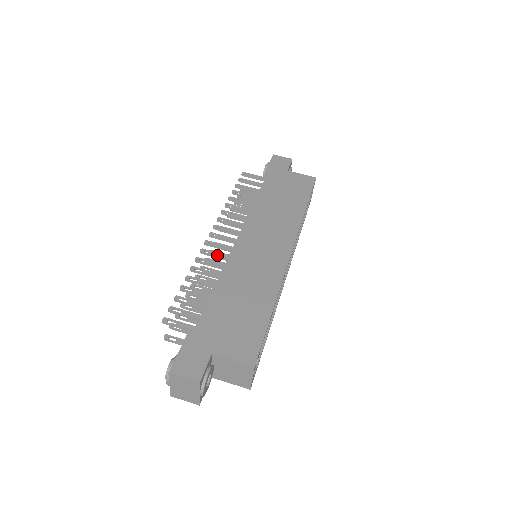
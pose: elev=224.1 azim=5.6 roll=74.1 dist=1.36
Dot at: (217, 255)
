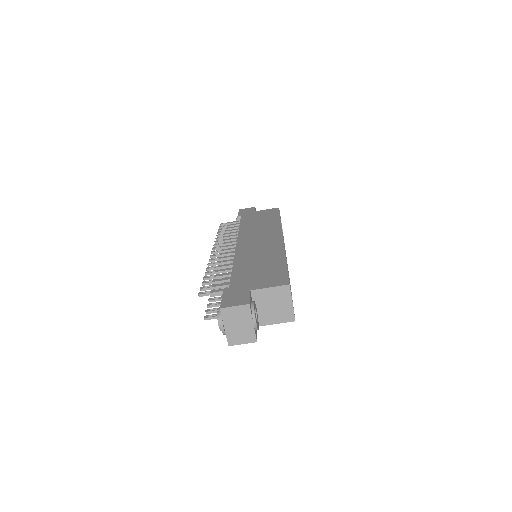
Dot at: (224, 257)
